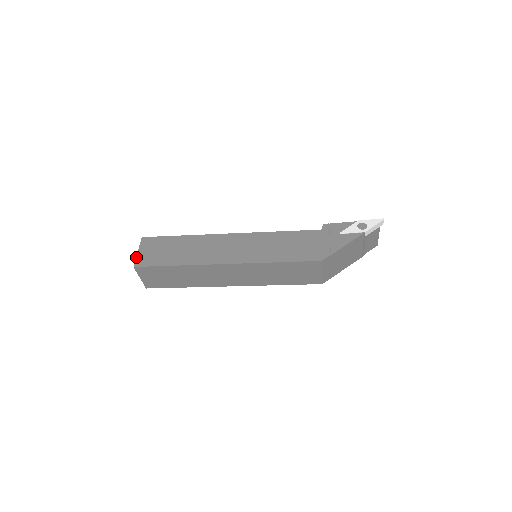
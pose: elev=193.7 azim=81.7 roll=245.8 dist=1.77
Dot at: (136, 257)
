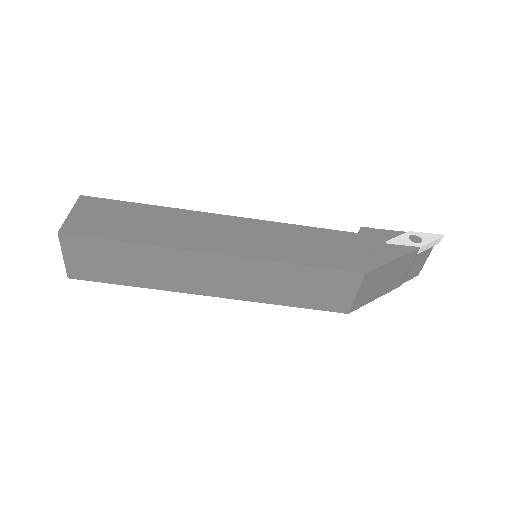
Dot at: (65, 220)
